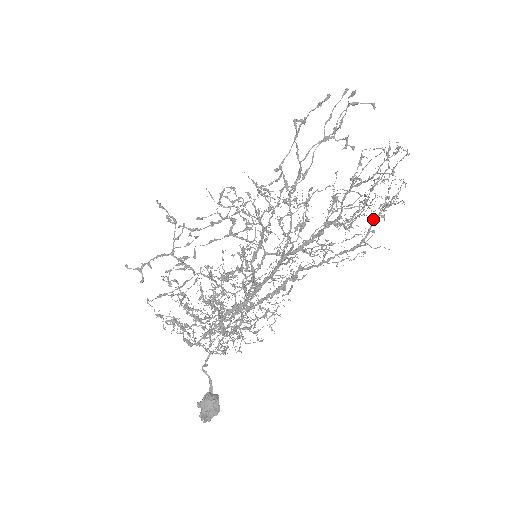
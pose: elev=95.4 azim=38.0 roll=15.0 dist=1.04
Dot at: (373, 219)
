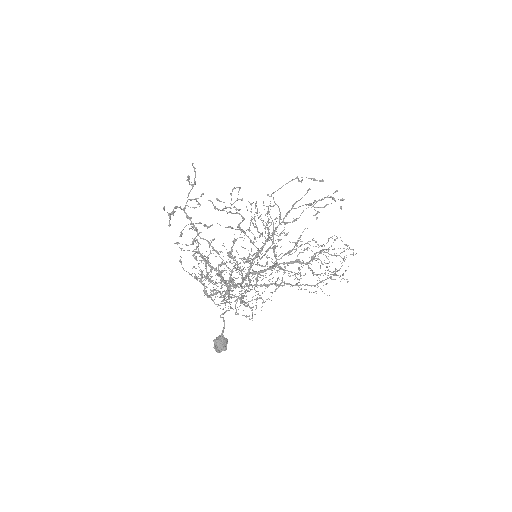
Dot at: occluded
